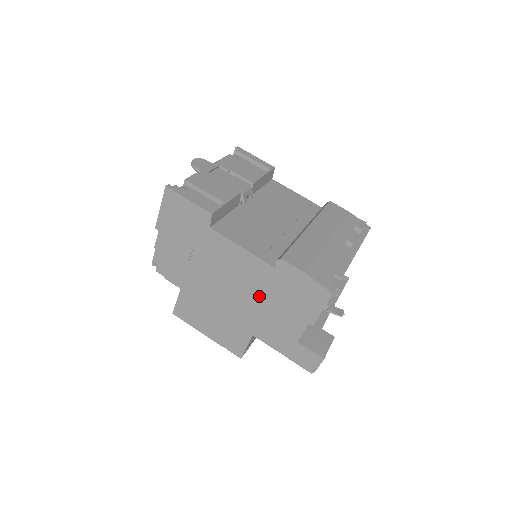
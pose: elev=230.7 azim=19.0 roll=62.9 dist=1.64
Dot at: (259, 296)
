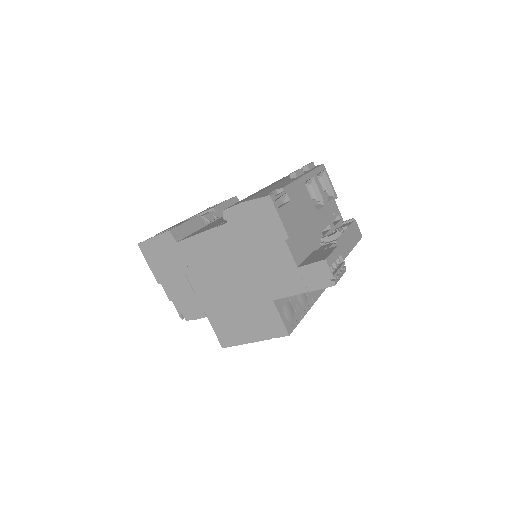
Dot at: (243, 259)
